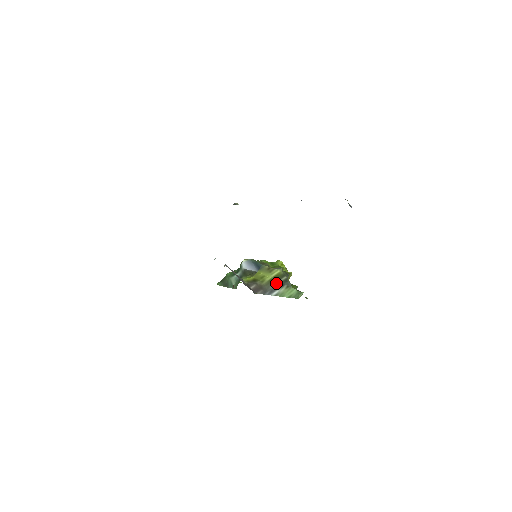
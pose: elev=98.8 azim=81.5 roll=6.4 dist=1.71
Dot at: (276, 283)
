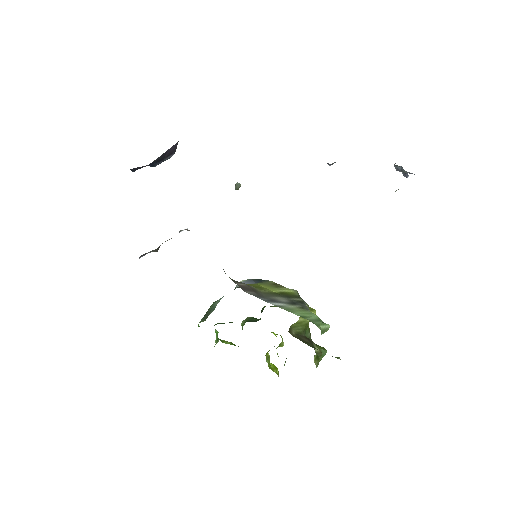
Dot at: (283, 298)
